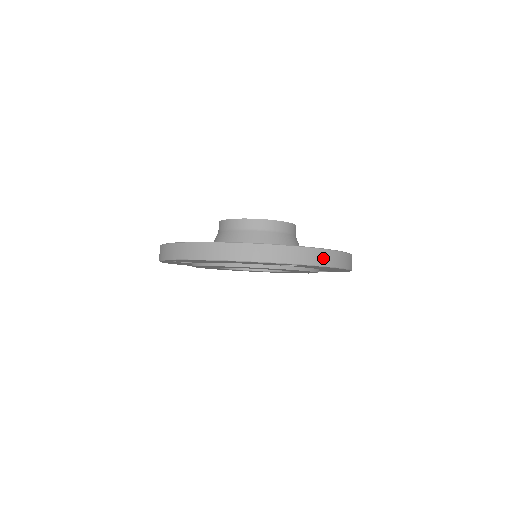
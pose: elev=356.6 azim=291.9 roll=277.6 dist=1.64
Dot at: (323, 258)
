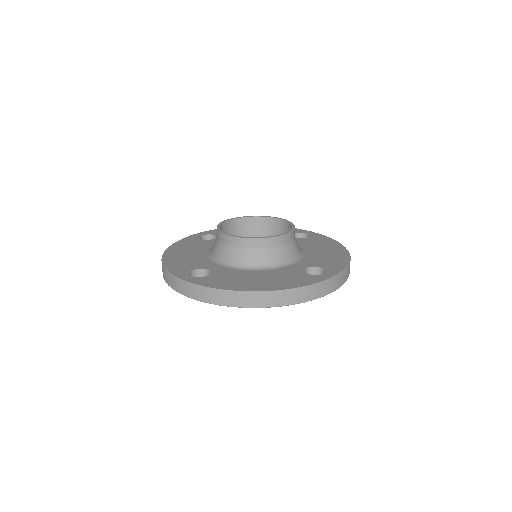
Dot at: (344, 277)
